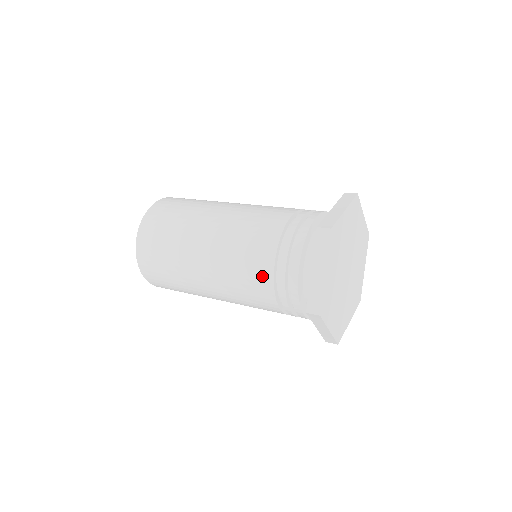
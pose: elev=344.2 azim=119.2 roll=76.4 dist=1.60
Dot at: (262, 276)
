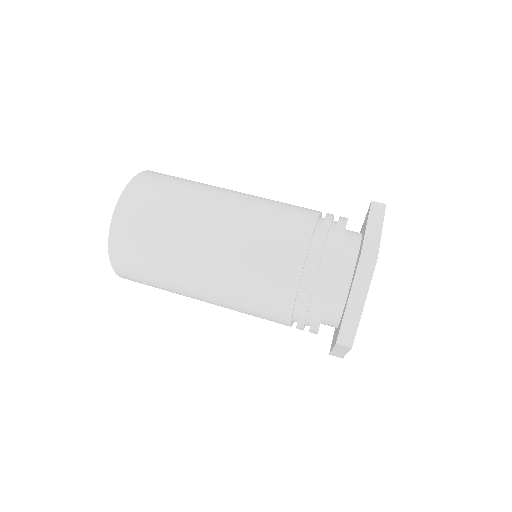
Dot at: (281, 294)
